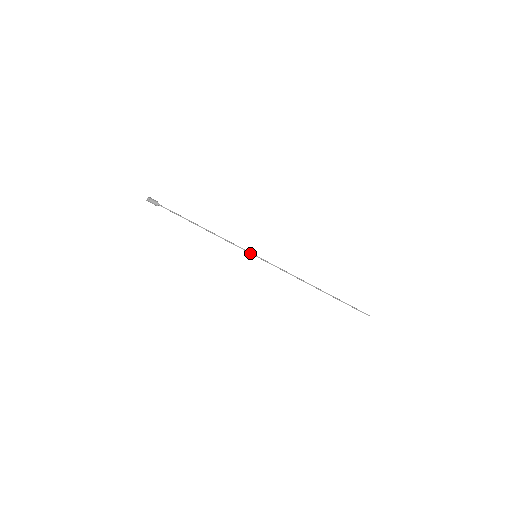
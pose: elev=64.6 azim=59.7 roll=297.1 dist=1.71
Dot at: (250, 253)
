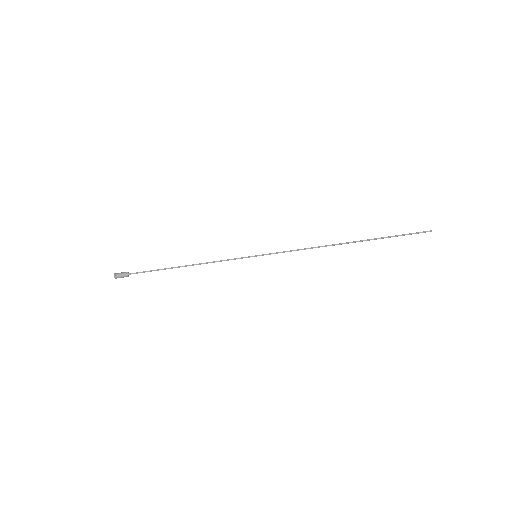
Dot at: occluded
